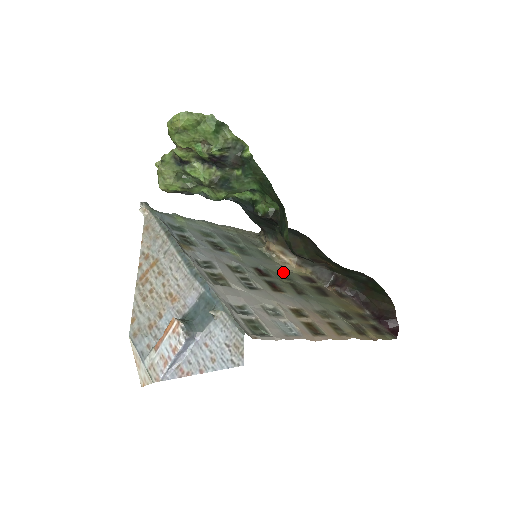
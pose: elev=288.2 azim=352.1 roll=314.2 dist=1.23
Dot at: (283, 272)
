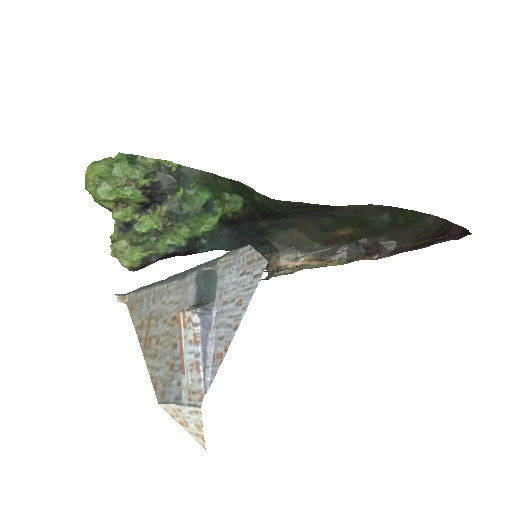
Dot at: occluded
